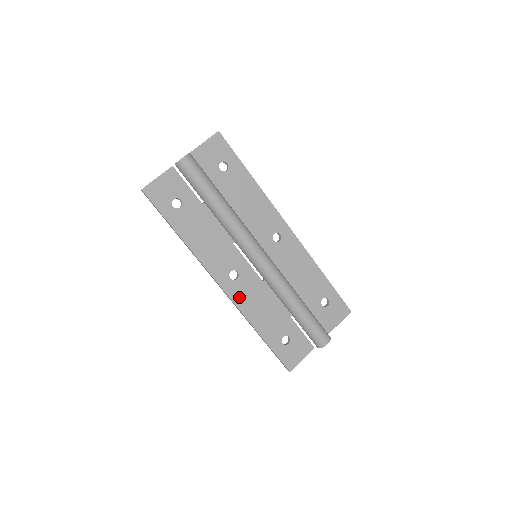
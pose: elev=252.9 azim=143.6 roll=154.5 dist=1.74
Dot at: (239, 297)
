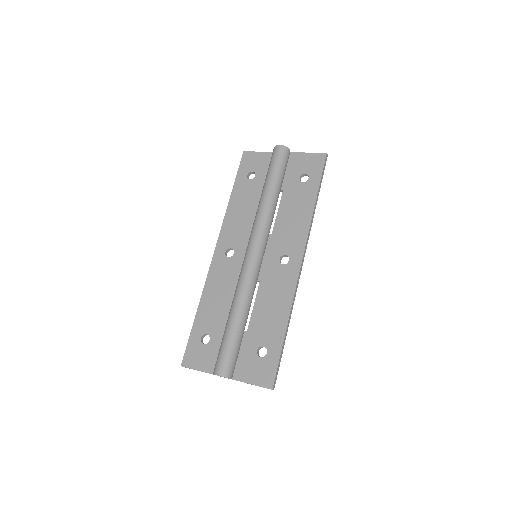
Dot at: (216, 270)
